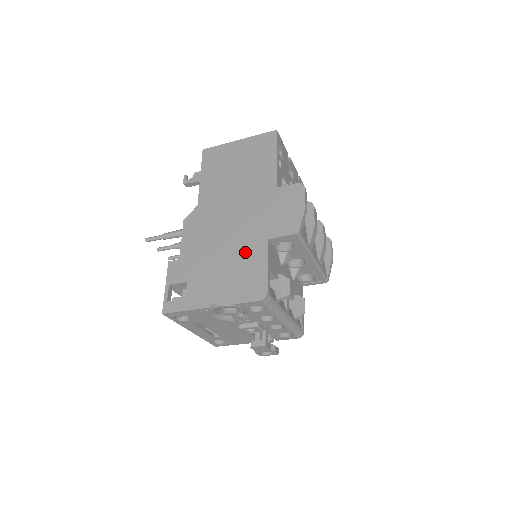
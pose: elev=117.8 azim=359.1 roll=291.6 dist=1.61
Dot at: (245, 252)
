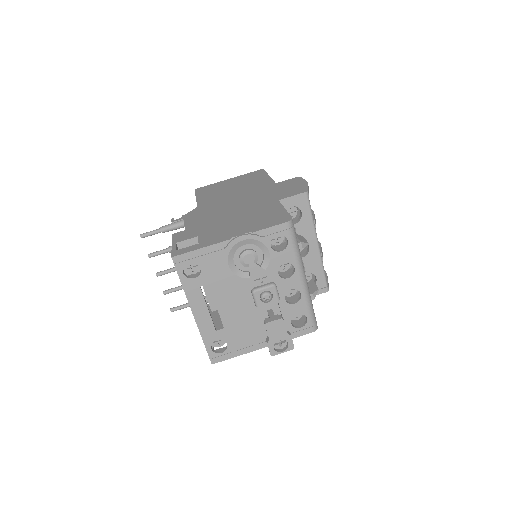
Dot at: (258, 209)
